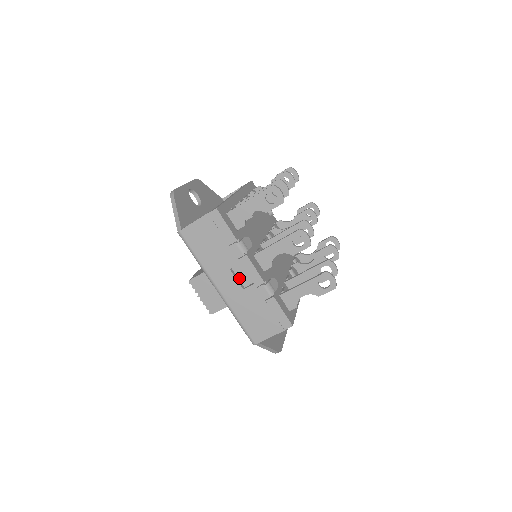
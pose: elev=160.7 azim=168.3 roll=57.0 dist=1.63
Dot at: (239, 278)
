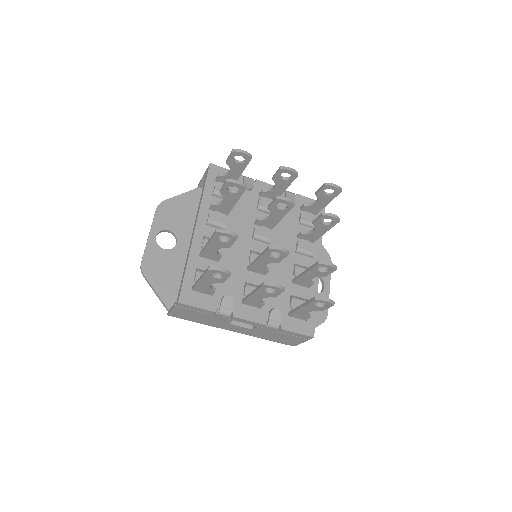
Dot at: occluded
